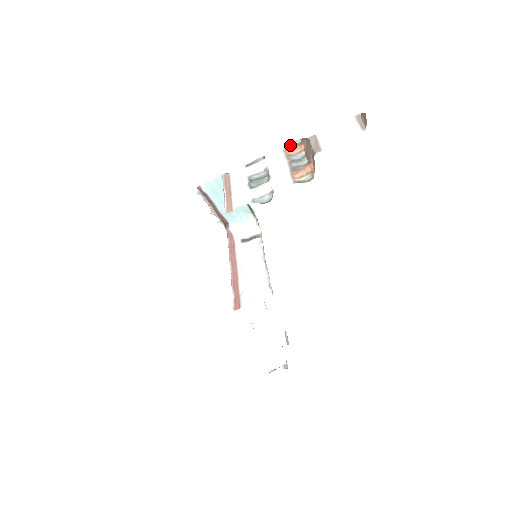
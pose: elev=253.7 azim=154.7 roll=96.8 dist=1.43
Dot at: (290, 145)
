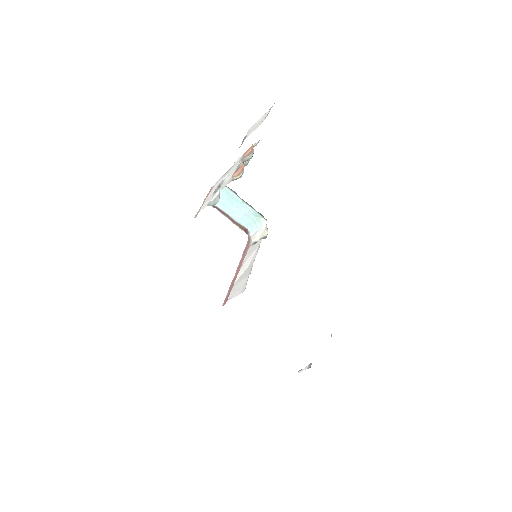
Dot at: occluded
